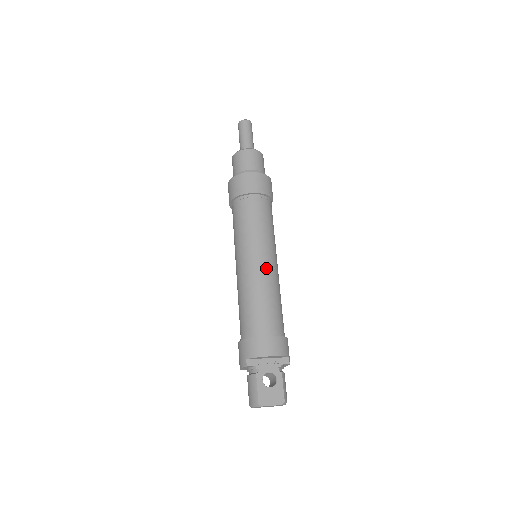
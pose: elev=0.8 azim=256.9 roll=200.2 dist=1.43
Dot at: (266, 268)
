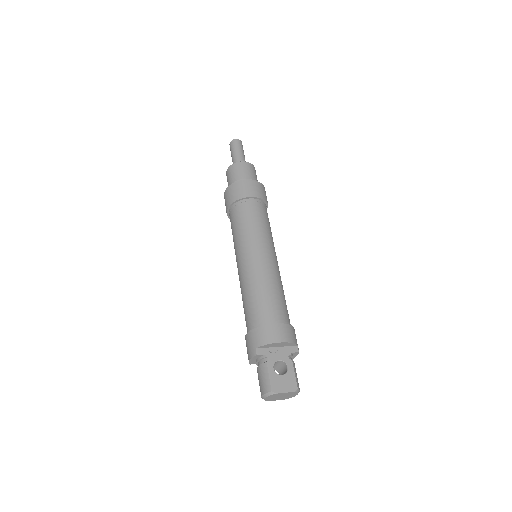
Dot at: (268, 263)
